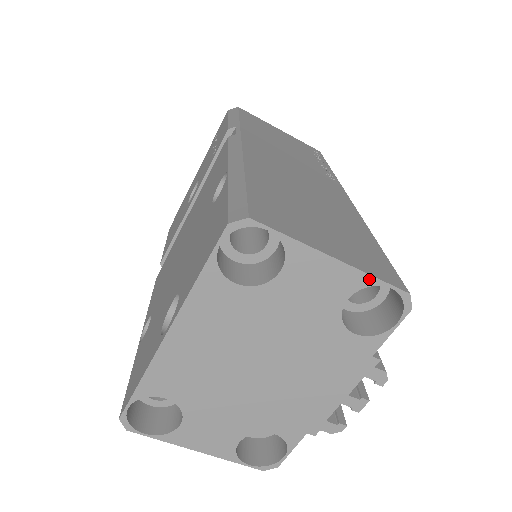
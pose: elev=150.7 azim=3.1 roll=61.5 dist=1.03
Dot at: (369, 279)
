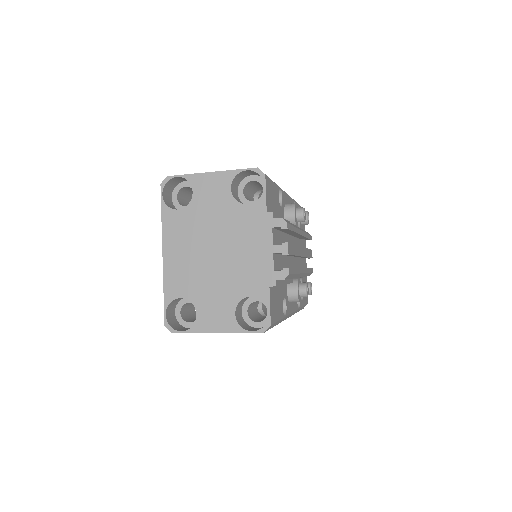
Dot at: (233, 172)
